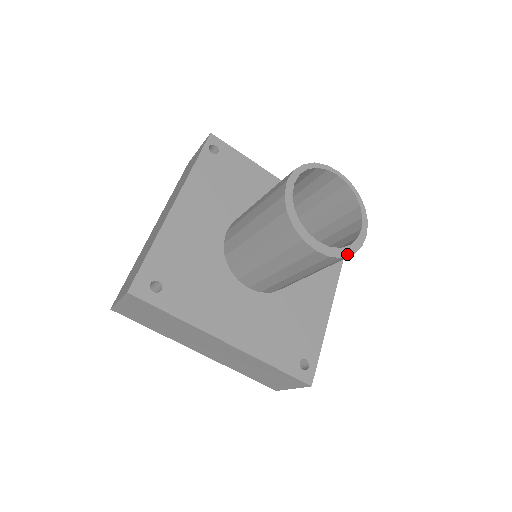
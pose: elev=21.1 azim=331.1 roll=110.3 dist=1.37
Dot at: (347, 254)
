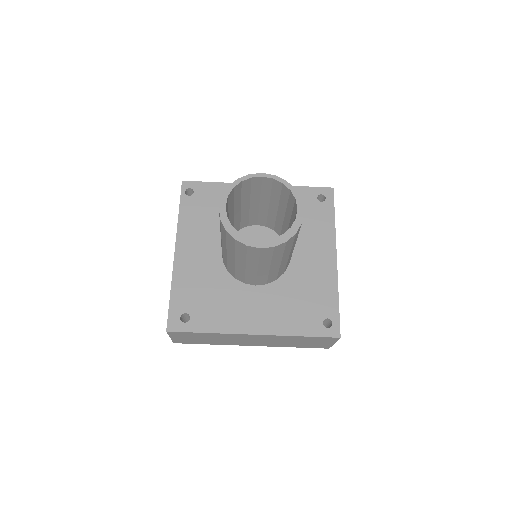
Dot at: (289, 237)
